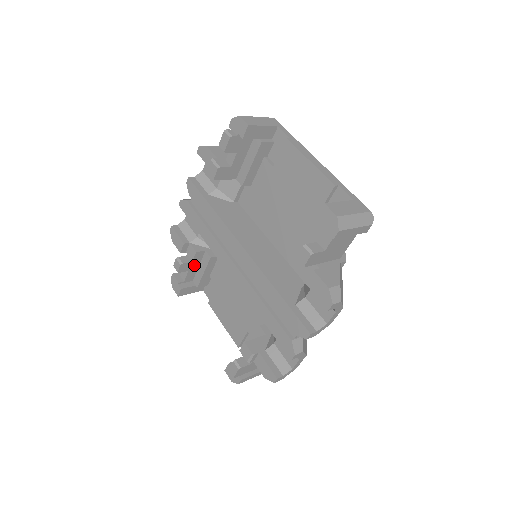
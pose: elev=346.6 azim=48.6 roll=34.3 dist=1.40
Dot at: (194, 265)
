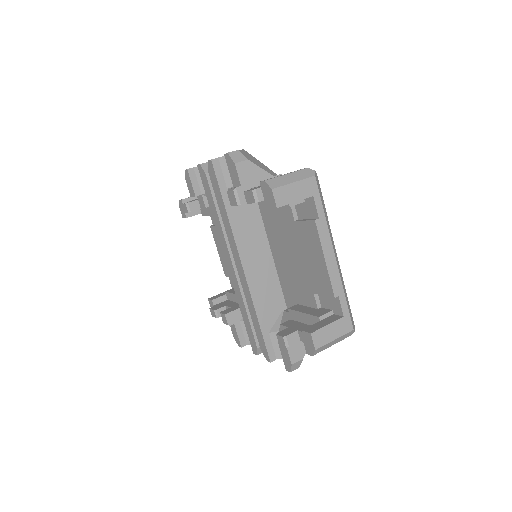
Dot at: occluded
